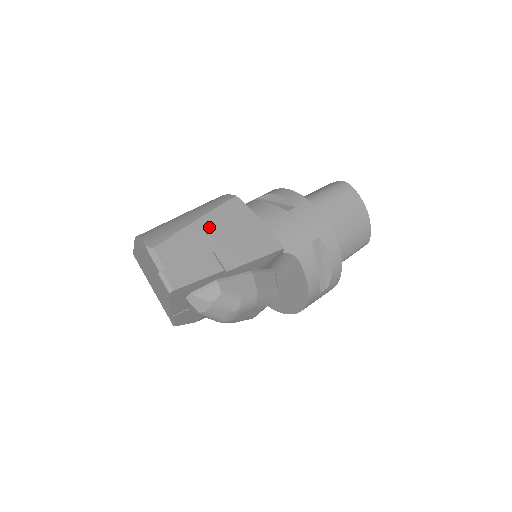
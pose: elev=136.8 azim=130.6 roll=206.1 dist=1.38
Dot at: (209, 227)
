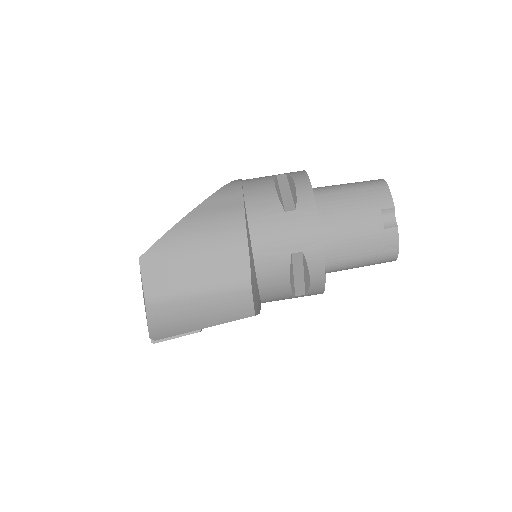
Dot at: occluded
